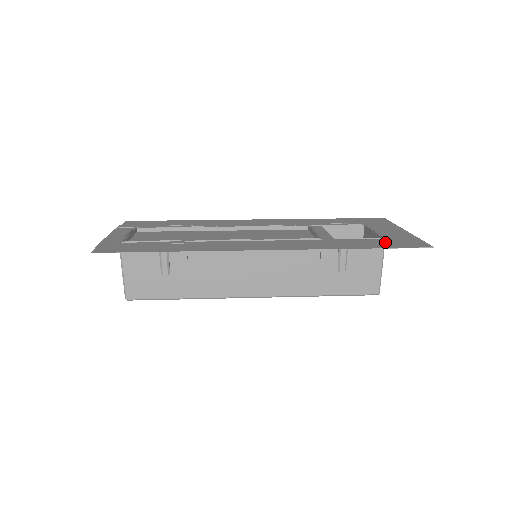
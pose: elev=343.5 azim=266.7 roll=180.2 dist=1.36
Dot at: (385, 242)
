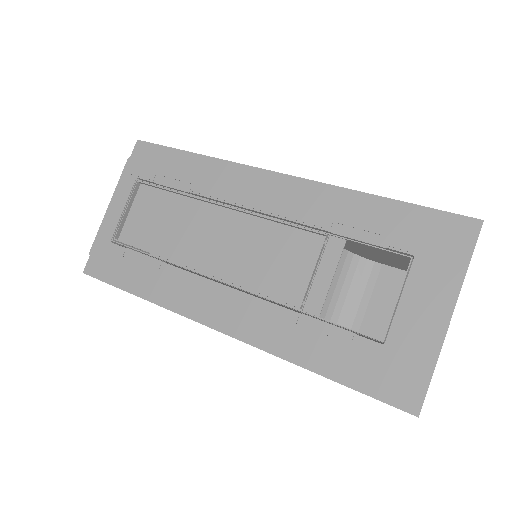
Dot at: (370, 364)
